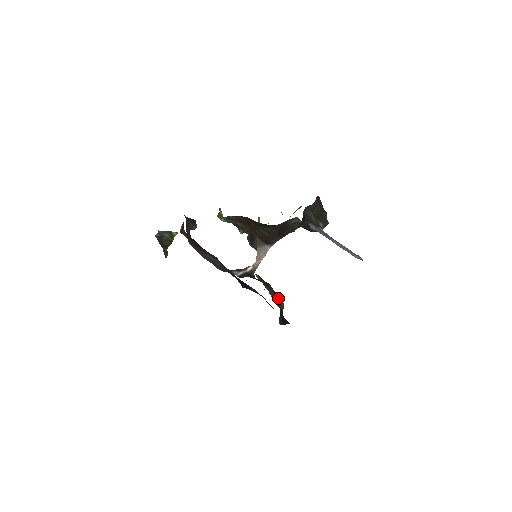
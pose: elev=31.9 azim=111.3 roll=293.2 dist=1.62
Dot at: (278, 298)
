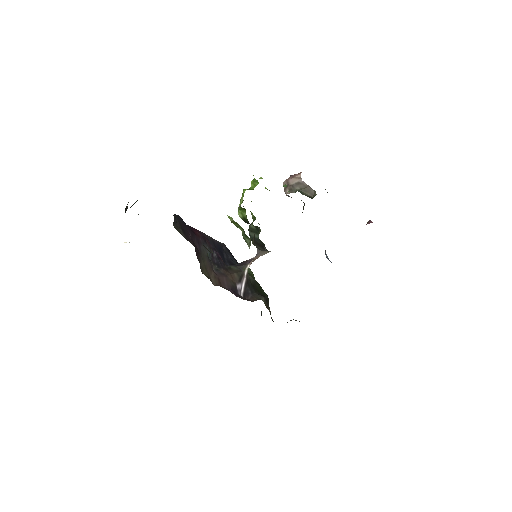
Dot at: occluded
